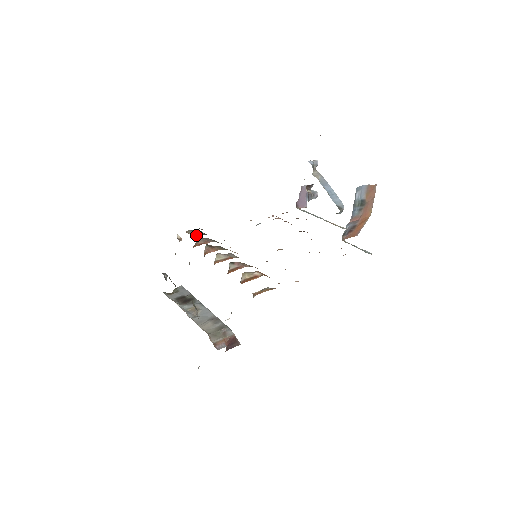
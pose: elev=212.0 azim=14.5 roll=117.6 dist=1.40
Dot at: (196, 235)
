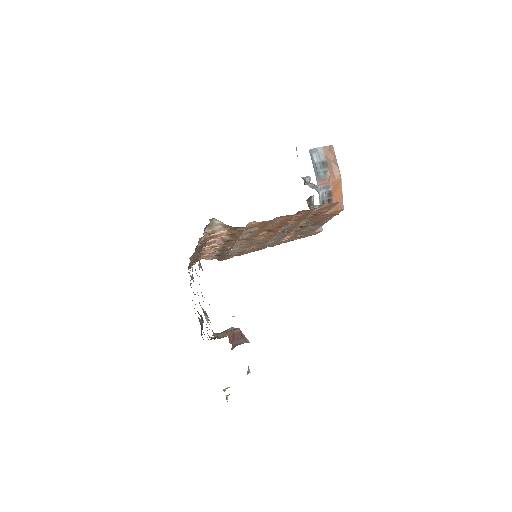
Dot at: (209, 259)
